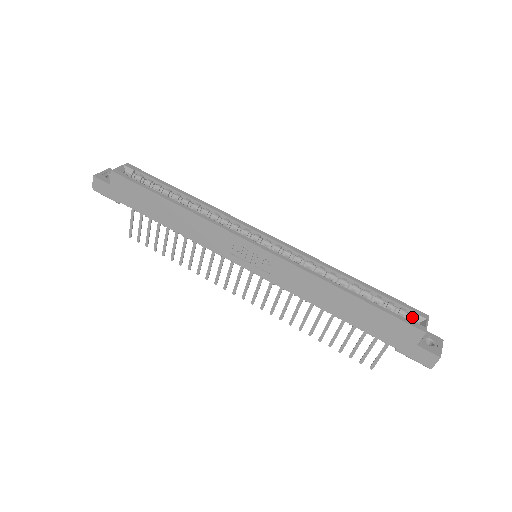
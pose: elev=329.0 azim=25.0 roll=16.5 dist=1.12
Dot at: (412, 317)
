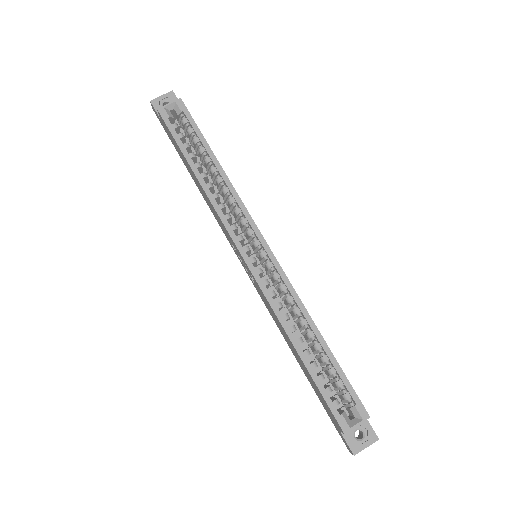
Dot at: (350, 408)
